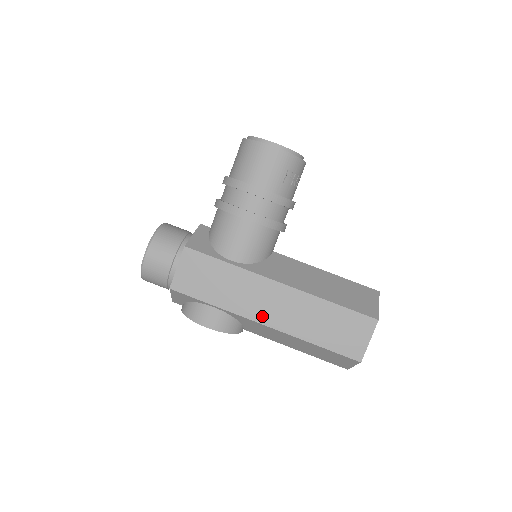
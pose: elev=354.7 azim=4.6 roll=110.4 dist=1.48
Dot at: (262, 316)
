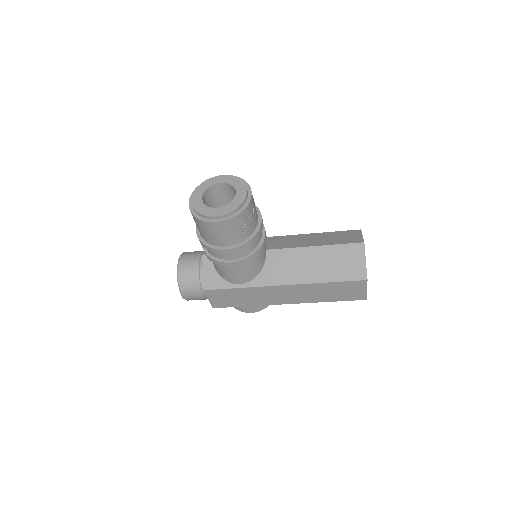
Dot at: (283, 301)
